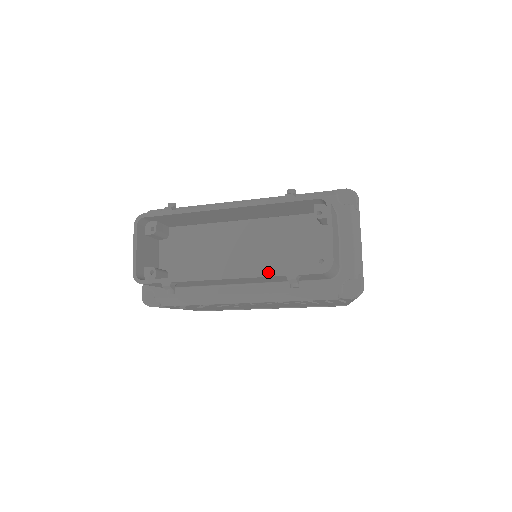
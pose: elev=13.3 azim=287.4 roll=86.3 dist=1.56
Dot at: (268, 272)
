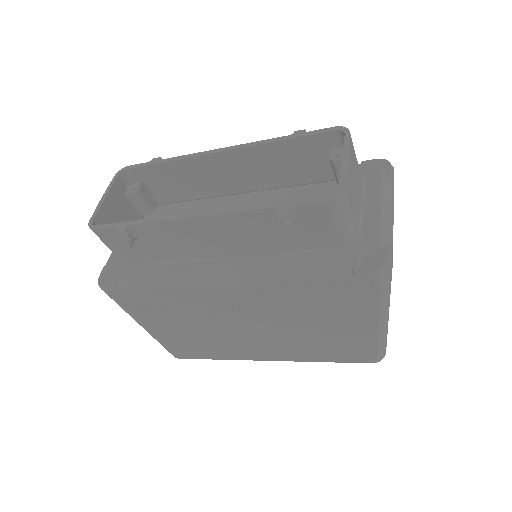
Dot at: (252, 205)
